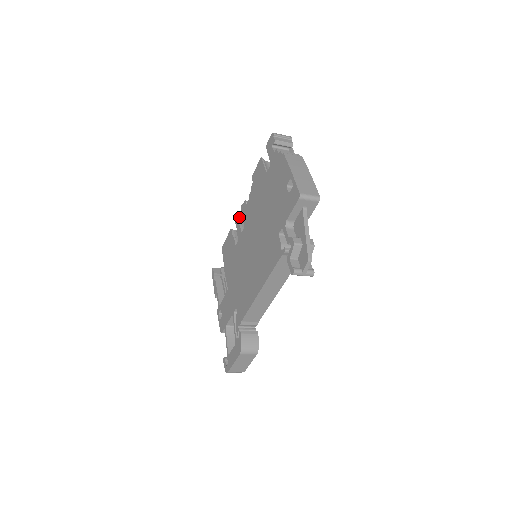
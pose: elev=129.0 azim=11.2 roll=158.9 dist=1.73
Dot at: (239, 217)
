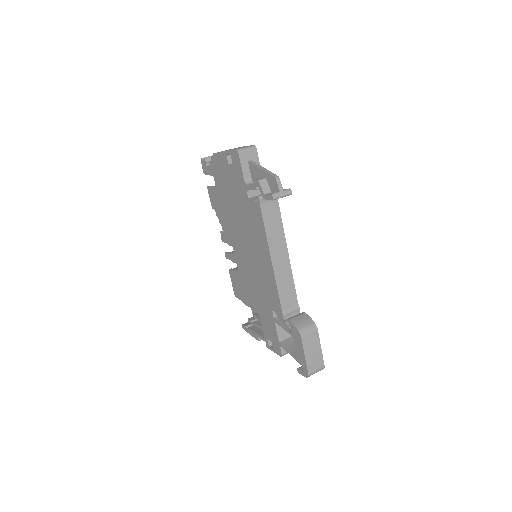
Dot at: occluded
